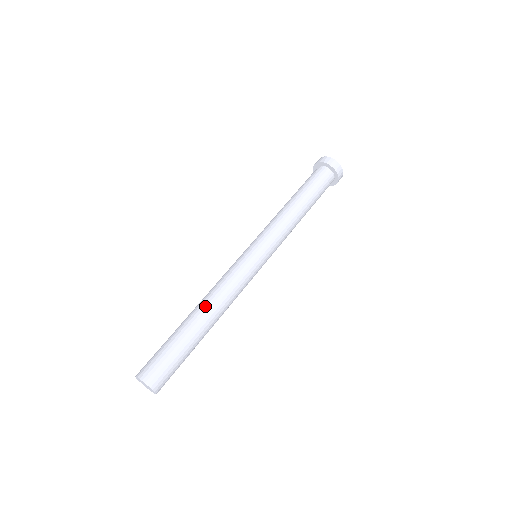
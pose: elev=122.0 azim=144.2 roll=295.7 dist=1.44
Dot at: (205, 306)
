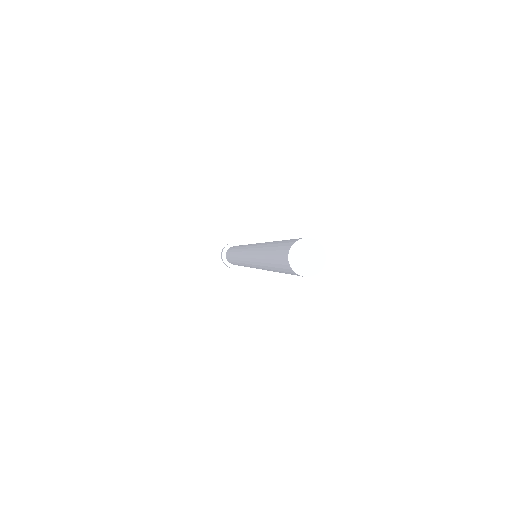
Dot at: (264, 245)
